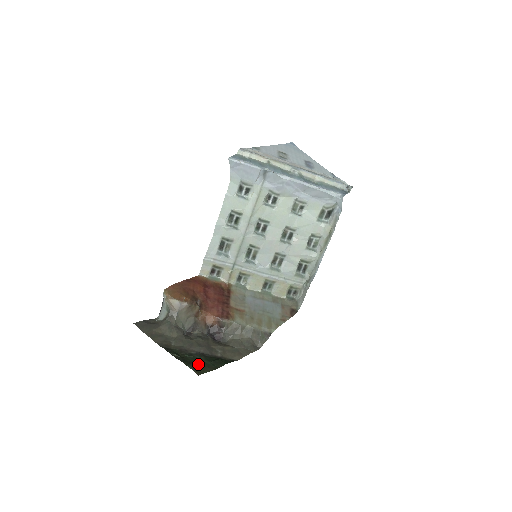
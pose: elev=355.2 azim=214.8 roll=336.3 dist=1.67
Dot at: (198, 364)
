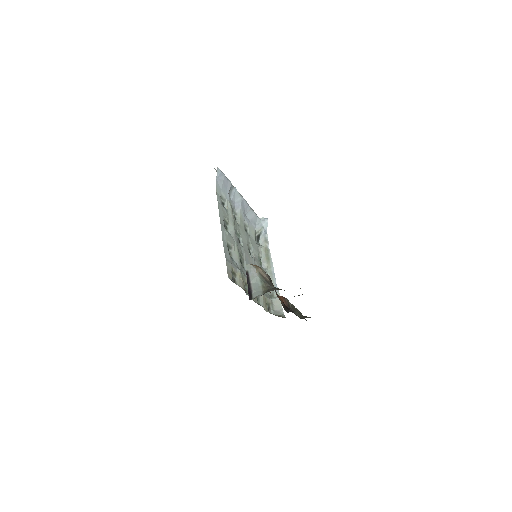
Dot at: occluded
